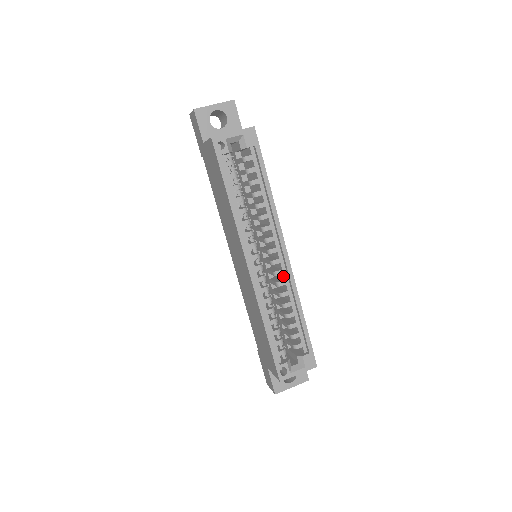
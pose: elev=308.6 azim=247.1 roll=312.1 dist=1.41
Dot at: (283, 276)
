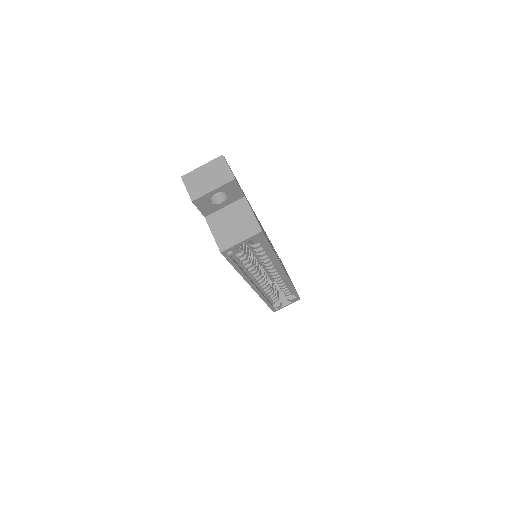
Dot at: (280, 277)
